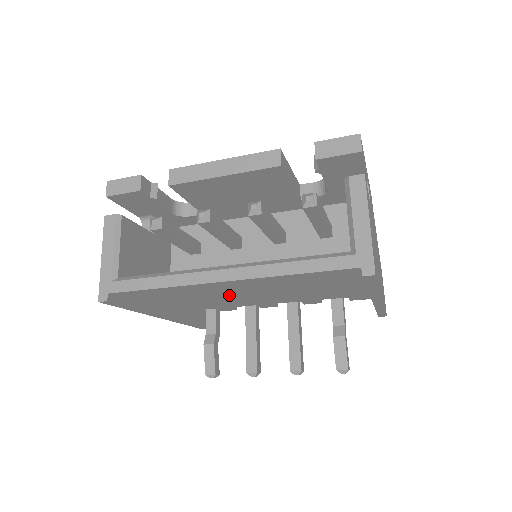
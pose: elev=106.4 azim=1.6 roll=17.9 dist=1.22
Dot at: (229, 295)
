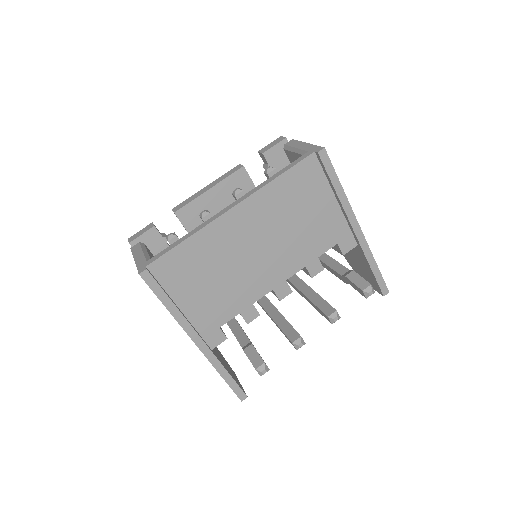
Dot at: (244, 254)
